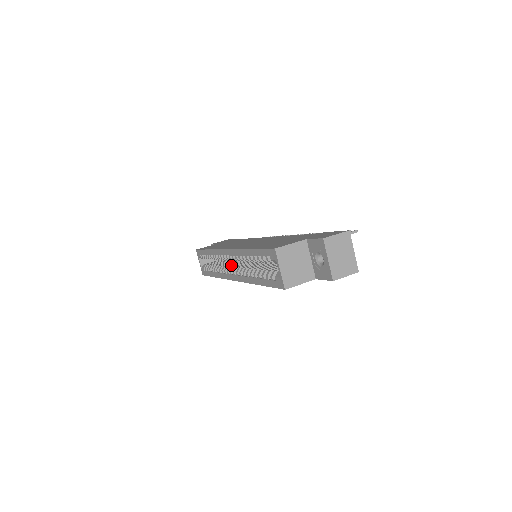
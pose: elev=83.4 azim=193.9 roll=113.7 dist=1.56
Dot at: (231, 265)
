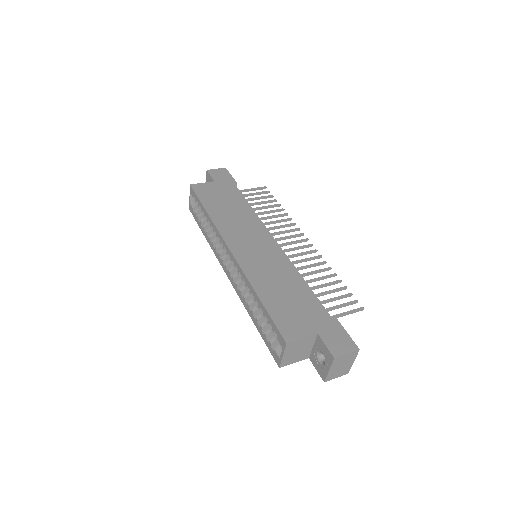
Dot at: occluded
